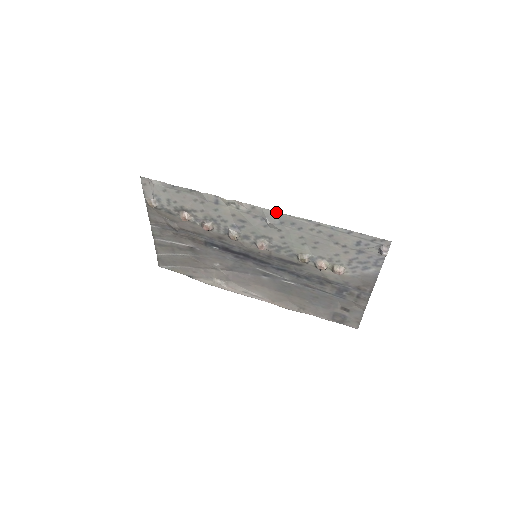
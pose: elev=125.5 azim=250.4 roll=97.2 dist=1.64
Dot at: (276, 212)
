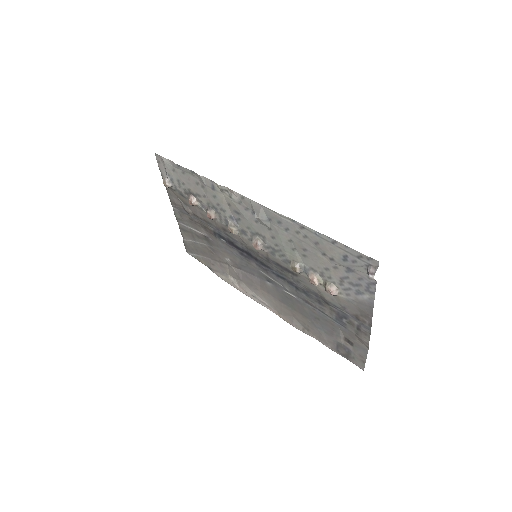
Dot at: (262, 206)
